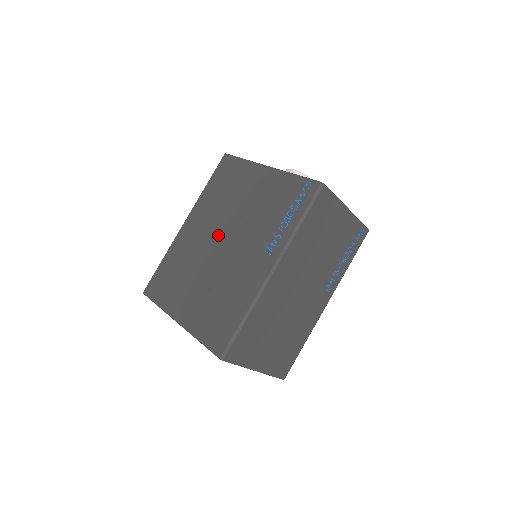
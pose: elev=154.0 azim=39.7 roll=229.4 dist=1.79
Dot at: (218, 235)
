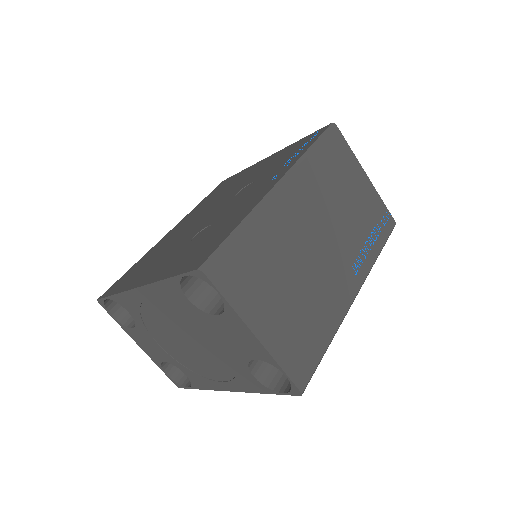
Dot at: (209, 211)
